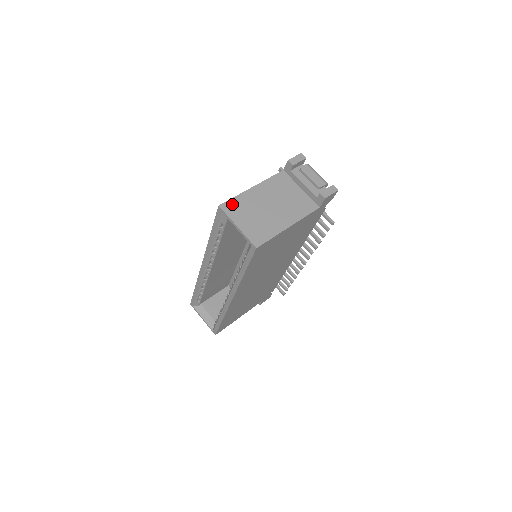
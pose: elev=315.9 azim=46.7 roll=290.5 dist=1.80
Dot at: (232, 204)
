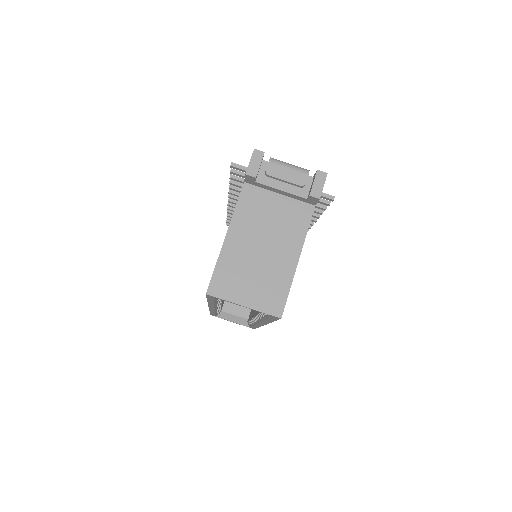
Dot at: (219, 280)
